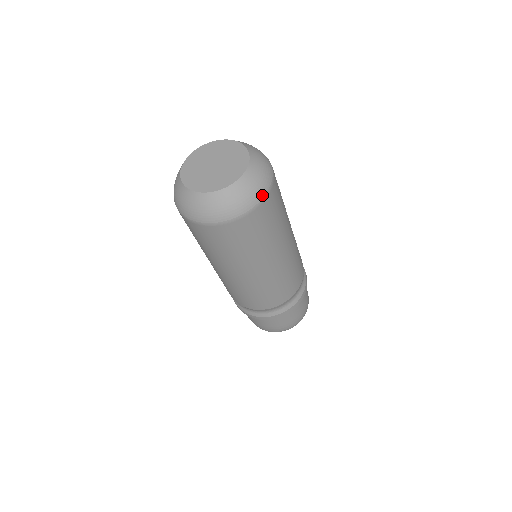
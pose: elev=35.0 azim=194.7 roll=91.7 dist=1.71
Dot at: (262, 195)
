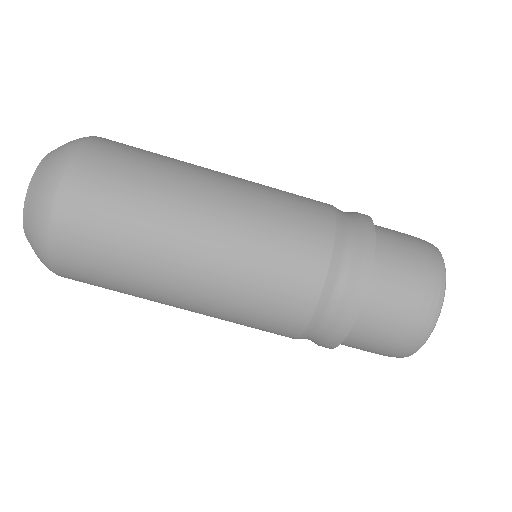
Dot at: (66, 161)
